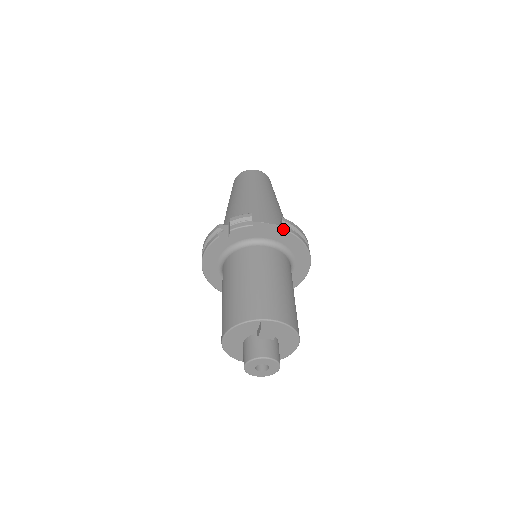
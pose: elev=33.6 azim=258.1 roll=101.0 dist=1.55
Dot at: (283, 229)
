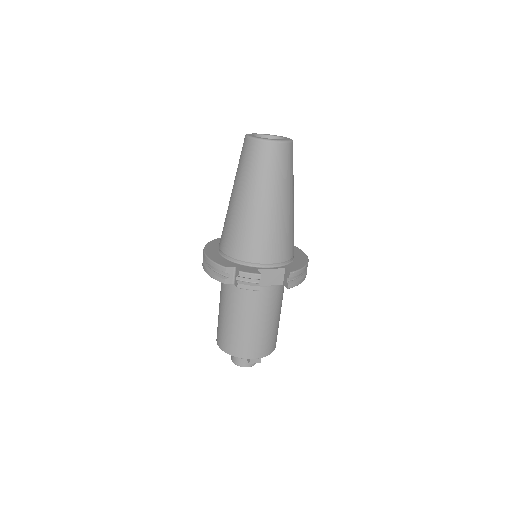
Dot at: occluded
